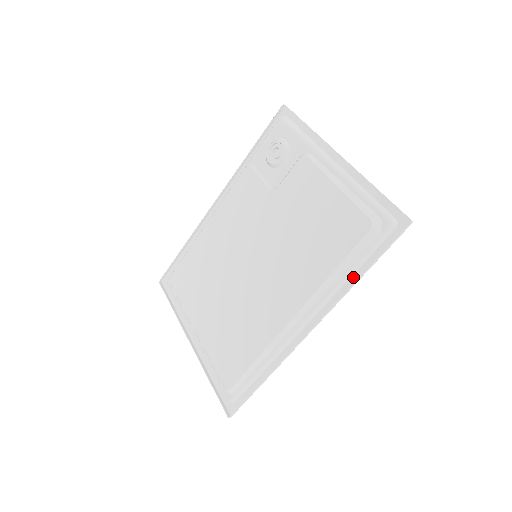
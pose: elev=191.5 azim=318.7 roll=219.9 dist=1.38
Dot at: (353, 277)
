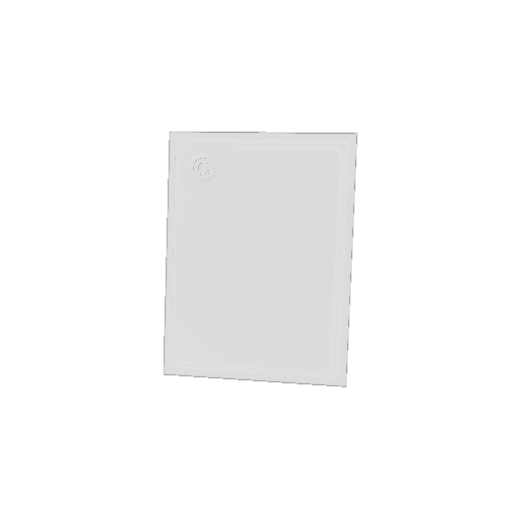
Dot at: (349, 200)
